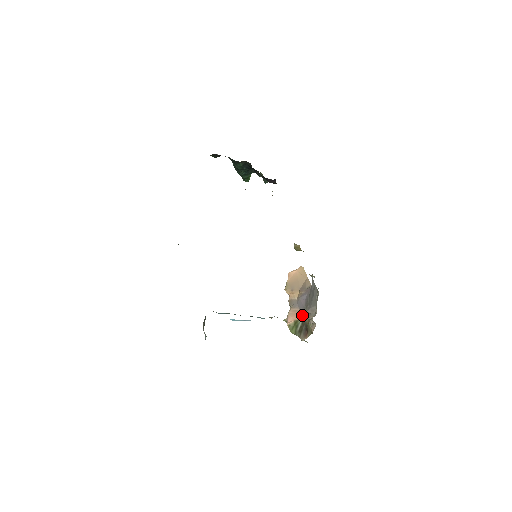
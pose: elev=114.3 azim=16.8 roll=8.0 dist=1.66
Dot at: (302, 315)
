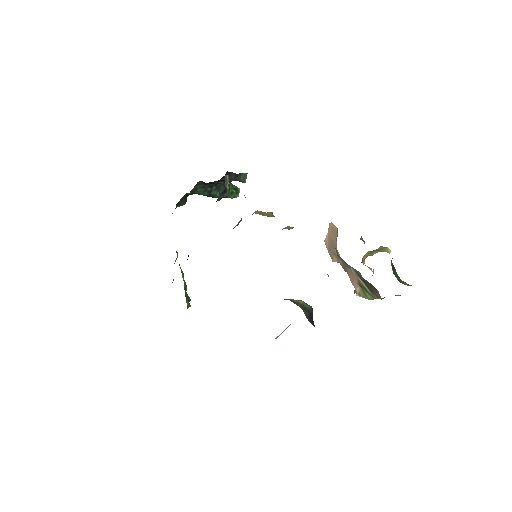
Dot at: occluded
